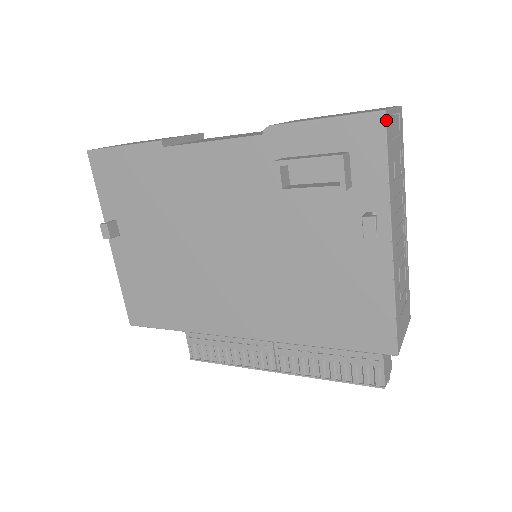
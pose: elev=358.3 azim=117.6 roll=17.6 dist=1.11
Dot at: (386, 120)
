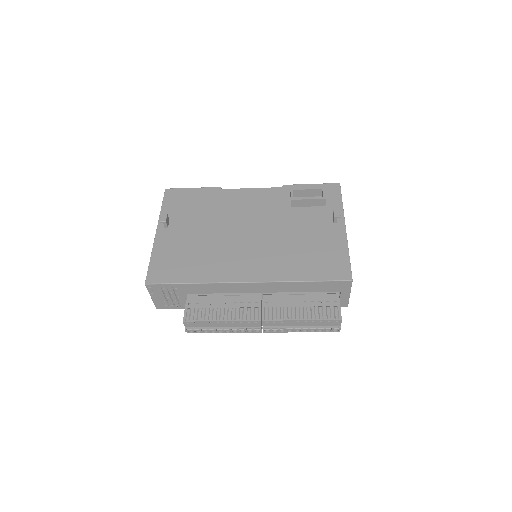
Dot at: (340, 186)
